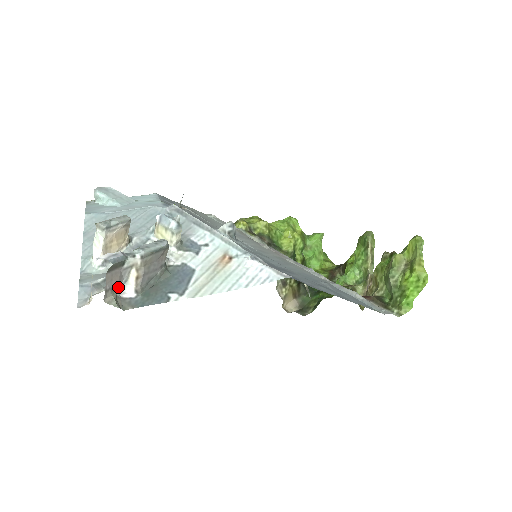
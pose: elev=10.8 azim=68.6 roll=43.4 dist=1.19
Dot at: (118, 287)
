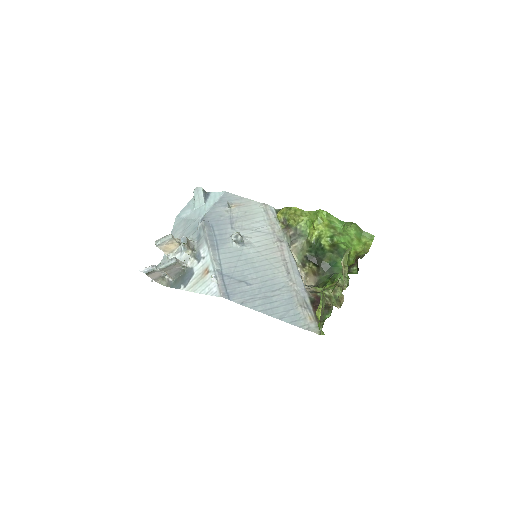
Dot at: (165, 275)
